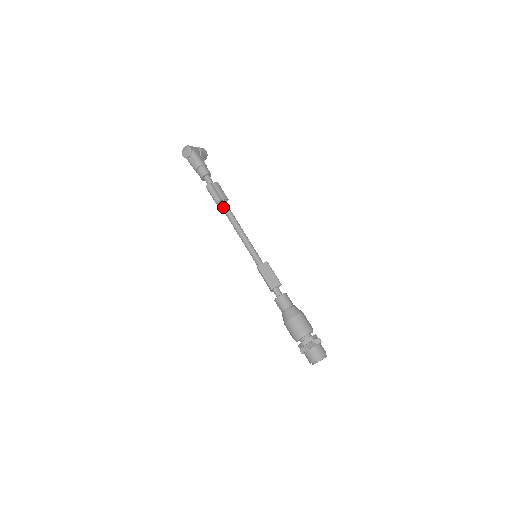
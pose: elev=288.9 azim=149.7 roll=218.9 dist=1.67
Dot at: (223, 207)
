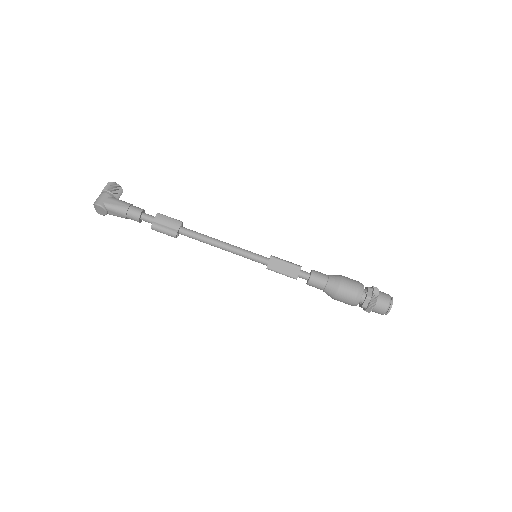
Dot at: occluded
